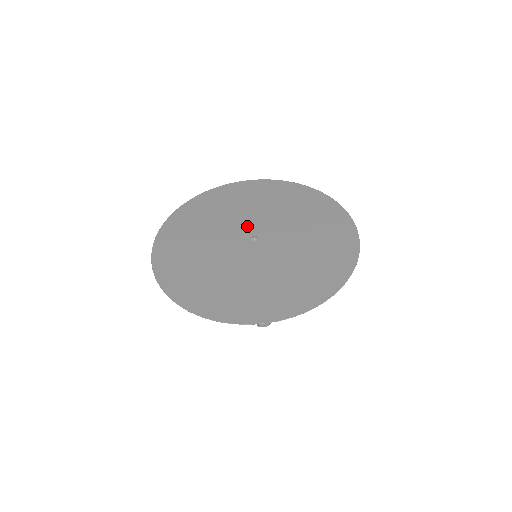
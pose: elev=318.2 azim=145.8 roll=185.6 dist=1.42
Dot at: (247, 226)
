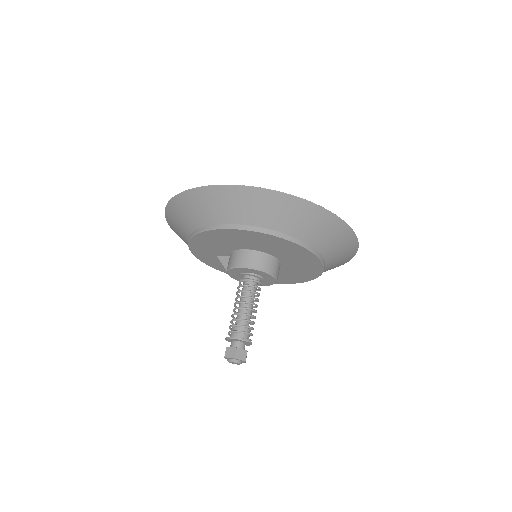
Dot at: occluded
